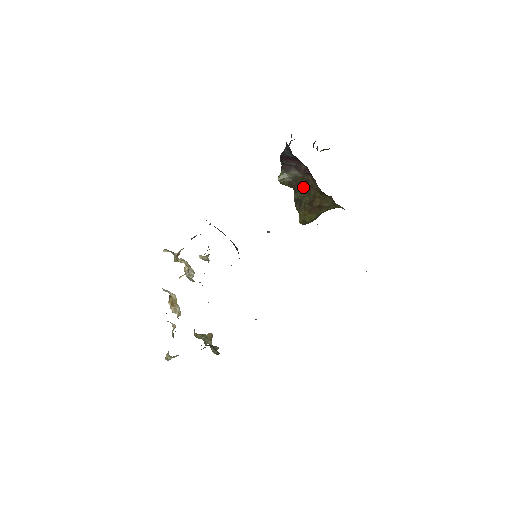
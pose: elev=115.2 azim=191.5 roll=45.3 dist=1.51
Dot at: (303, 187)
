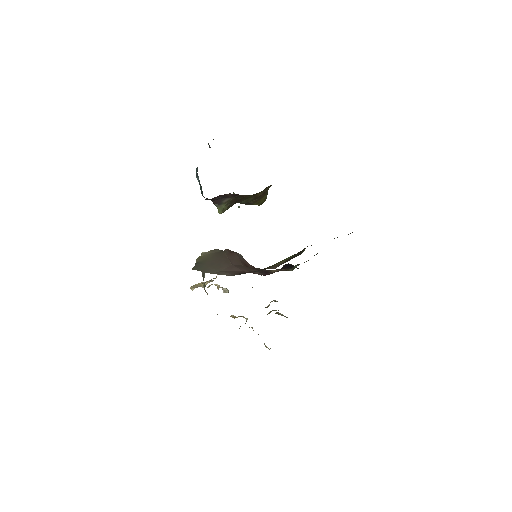
Dot at: (241, 199)
